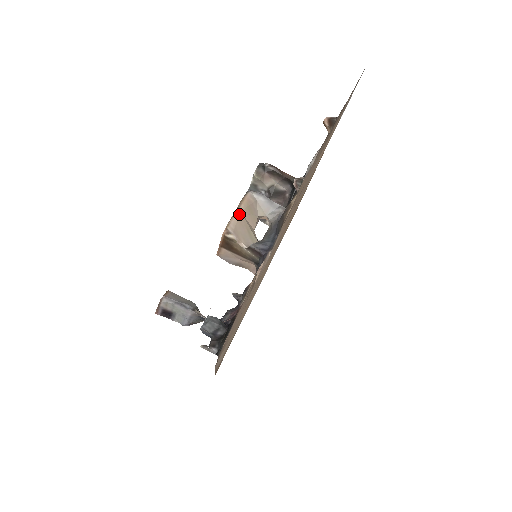
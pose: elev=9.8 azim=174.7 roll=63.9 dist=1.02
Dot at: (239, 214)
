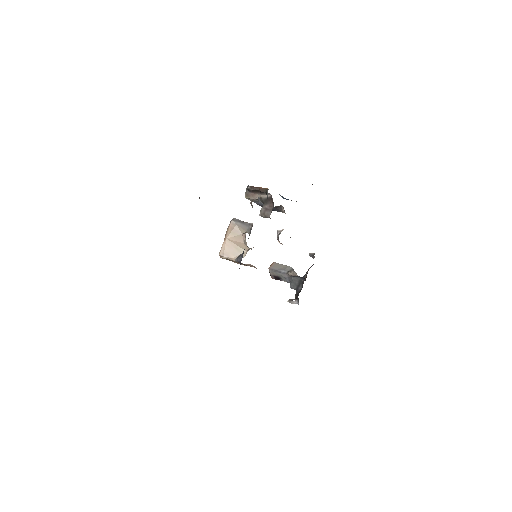
Dot at: (226, 241)
